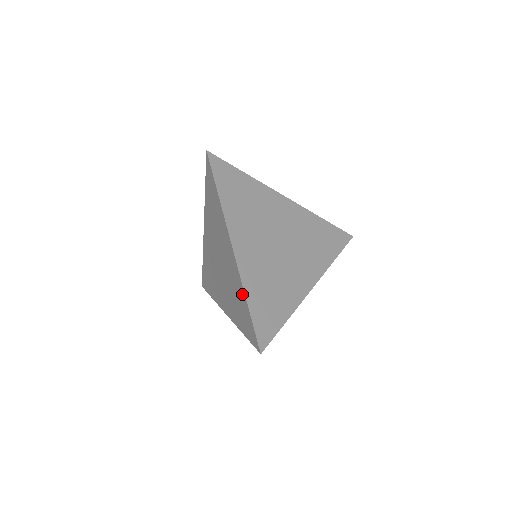
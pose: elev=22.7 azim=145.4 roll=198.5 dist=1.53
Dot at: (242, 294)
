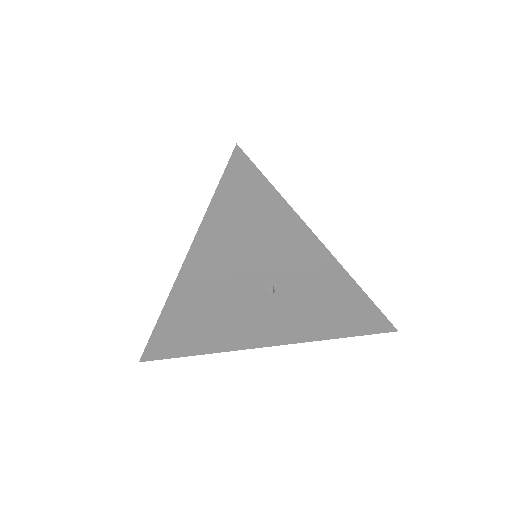
Dot at: occluded
